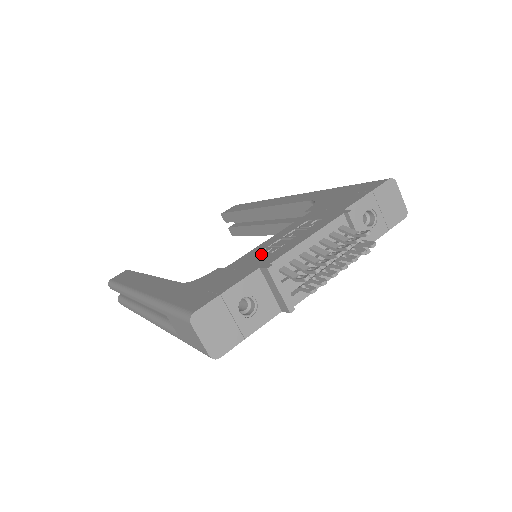
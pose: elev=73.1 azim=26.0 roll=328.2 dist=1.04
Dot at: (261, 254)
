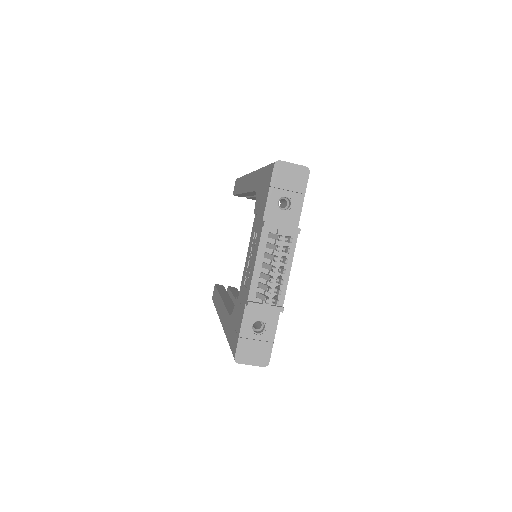
Dot at: (245, 282)
